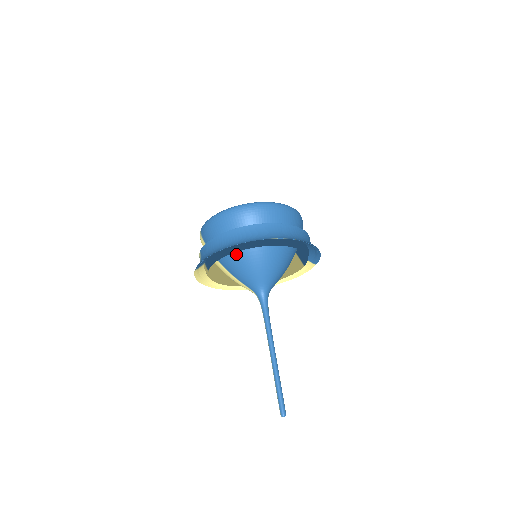
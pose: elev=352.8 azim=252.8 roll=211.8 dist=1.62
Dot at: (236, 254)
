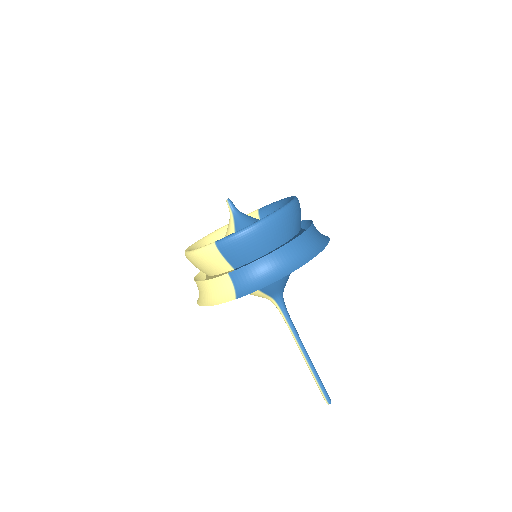
Dot at: occluded
